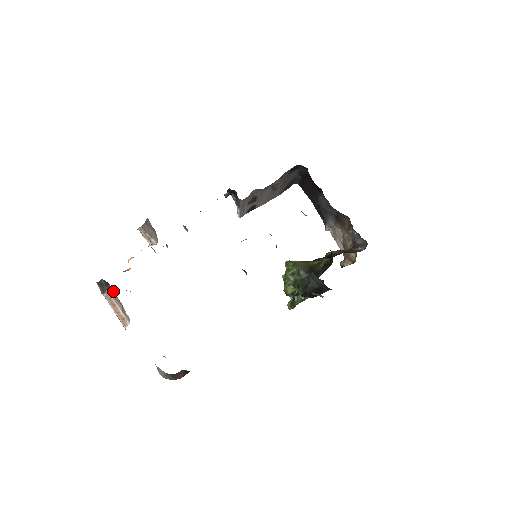
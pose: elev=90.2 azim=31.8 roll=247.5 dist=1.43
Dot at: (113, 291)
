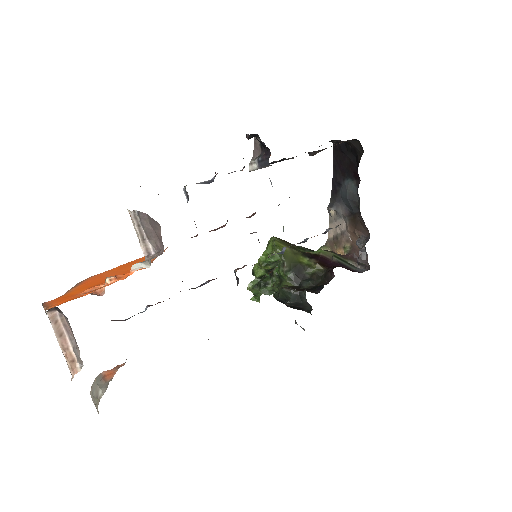
Dot at: (69, 324)
